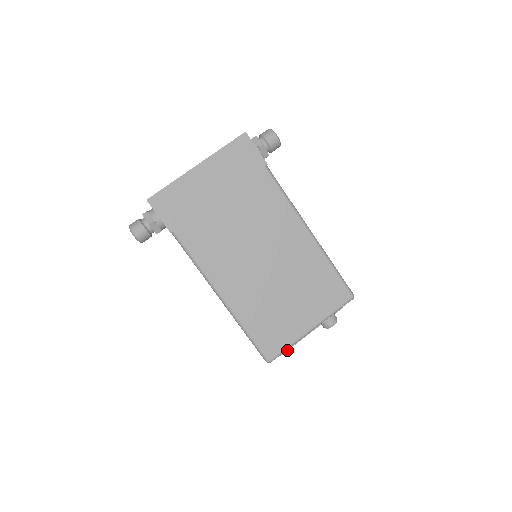
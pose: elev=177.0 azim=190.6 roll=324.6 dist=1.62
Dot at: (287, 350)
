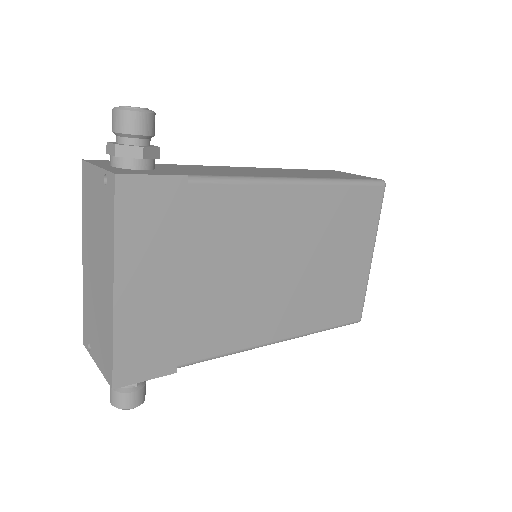
Dot at: (365, 294)
